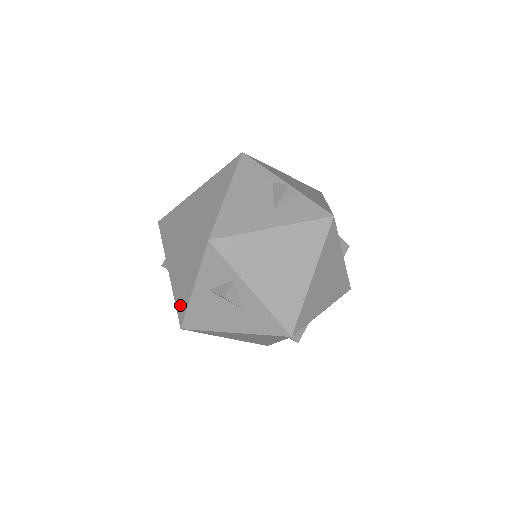
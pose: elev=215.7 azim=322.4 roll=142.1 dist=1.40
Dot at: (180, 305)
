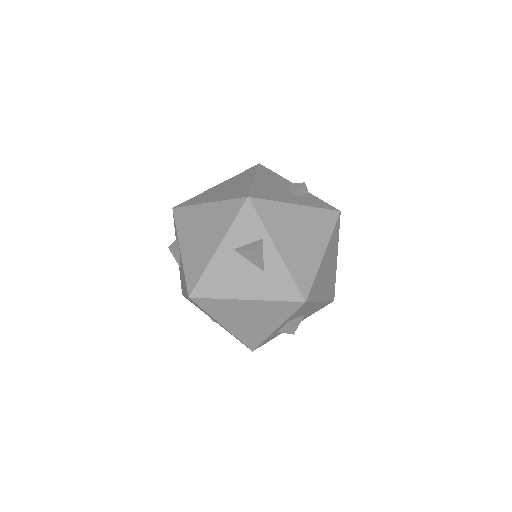
Dot at: (193, 273)
